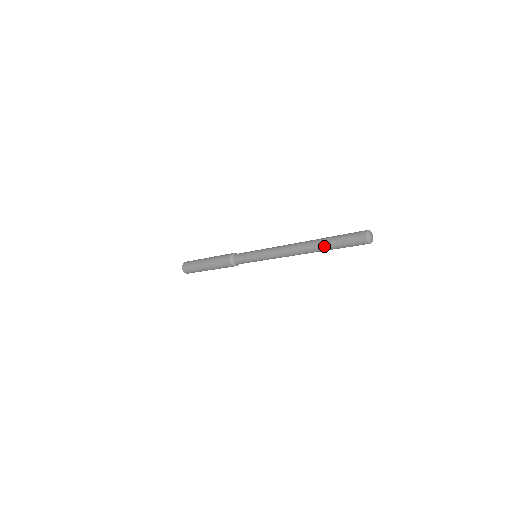
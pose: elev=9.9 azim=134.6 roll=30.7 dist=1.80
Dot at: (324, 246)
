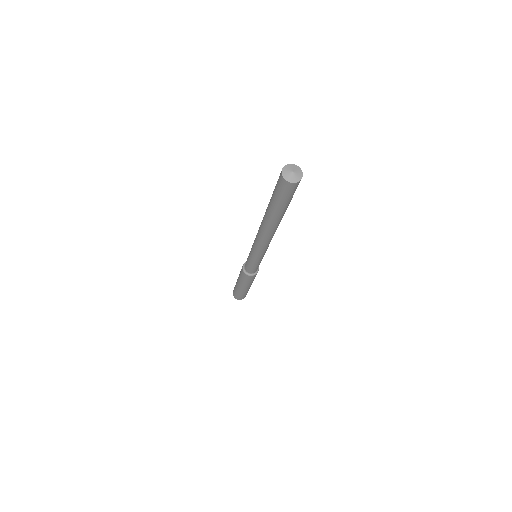
Dot at: (270, 212)
